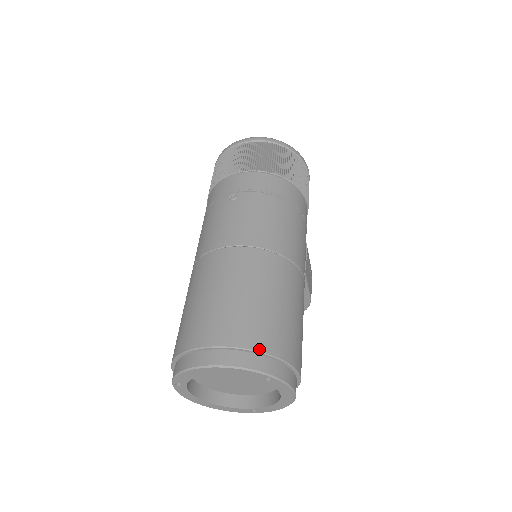
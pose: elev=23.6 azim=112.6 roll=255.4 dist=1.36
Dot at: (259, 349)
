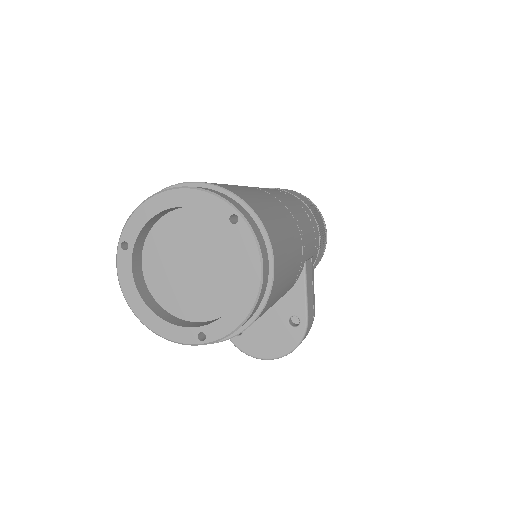
Dot at: (233, 192)
